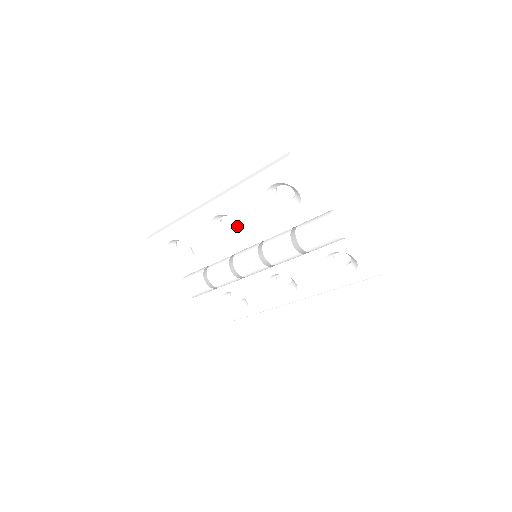
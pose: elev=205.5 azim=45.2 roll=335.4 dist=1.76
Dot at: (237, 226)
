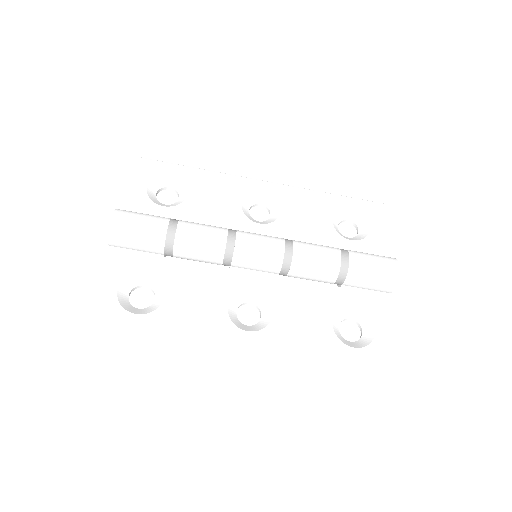
Dot at: (266, 220)
